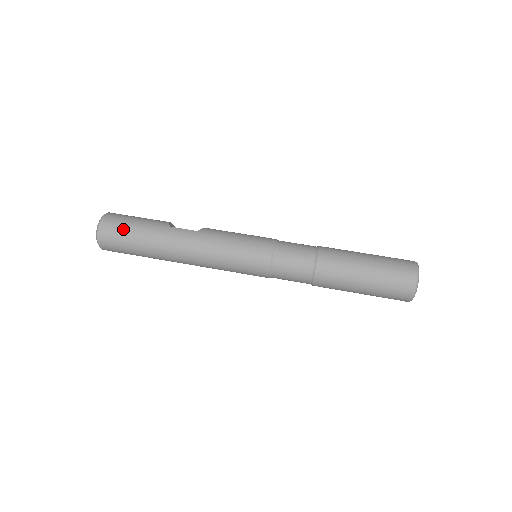
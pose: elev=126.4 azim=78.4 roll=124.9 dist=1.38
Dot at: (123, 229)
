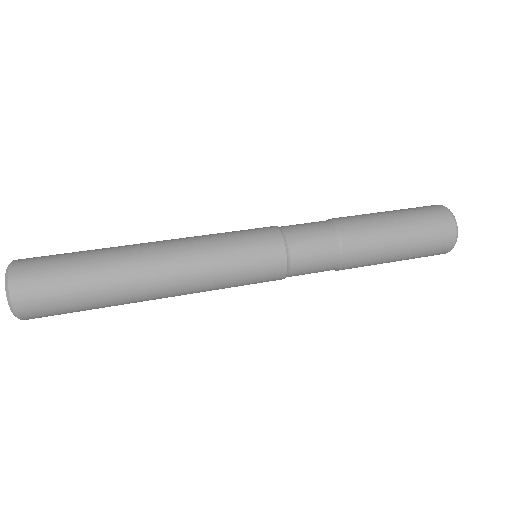
Dot at: (55, 255)
